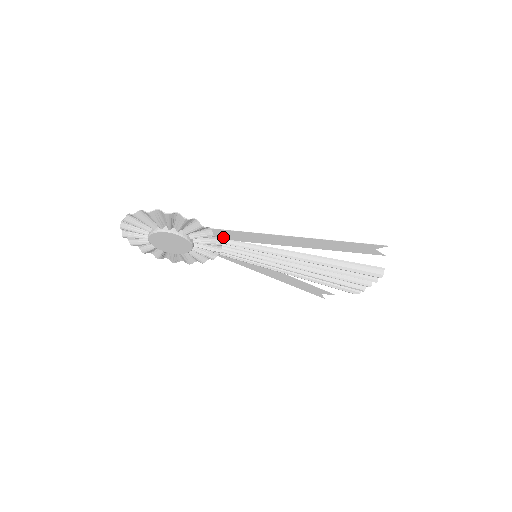
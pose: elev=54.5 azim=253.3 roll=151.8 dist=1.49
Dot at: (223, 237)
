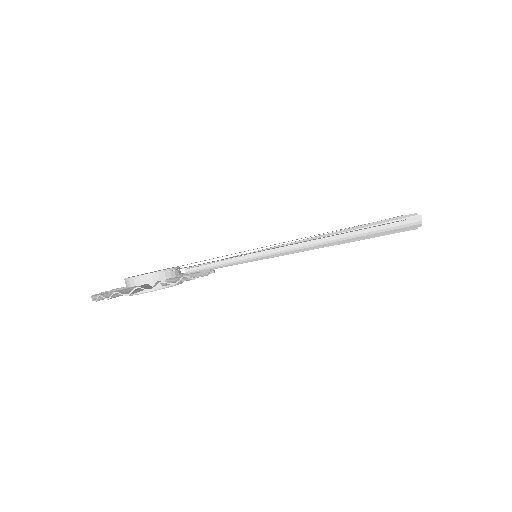
Dot at: (207, 263)
